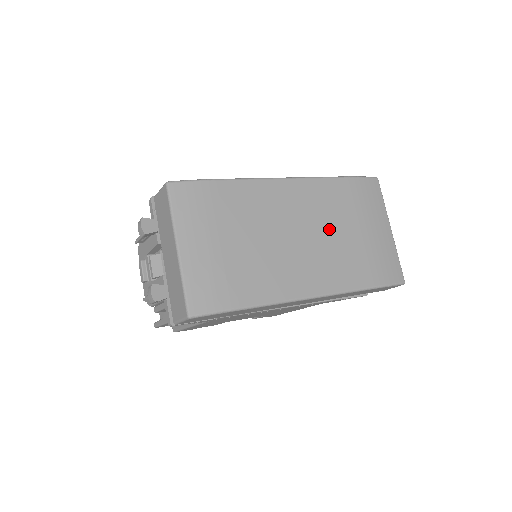
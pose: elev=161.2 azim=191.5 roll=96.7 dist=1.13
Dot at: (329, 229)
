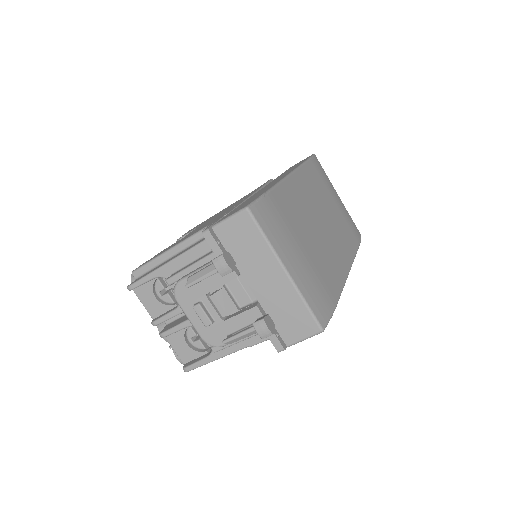
Dot at: (326, 209)
